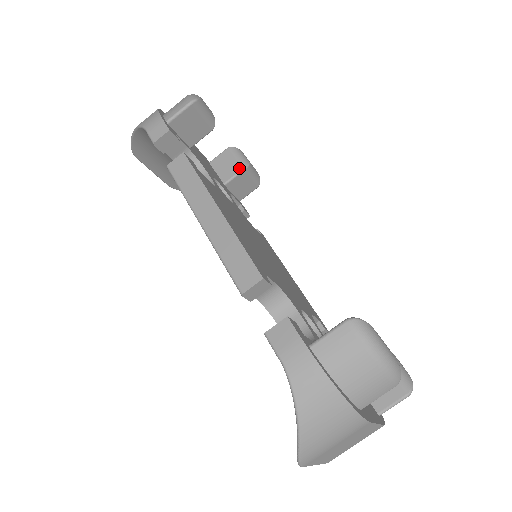
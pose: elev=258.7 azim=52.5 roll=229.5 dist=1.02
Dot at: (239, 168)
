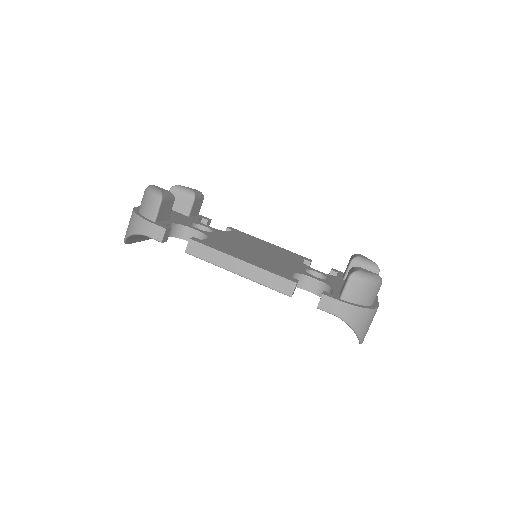
Dot at: (190, 200)
